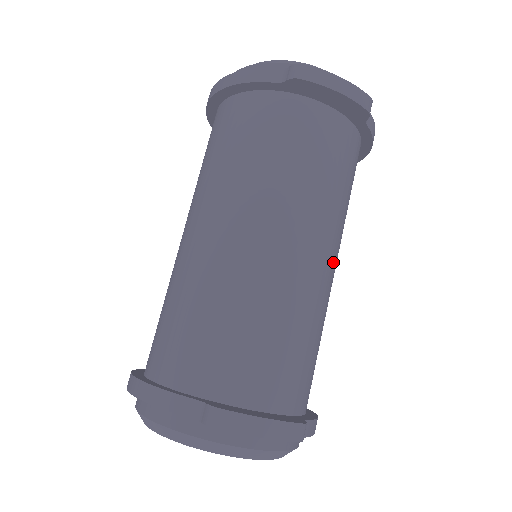
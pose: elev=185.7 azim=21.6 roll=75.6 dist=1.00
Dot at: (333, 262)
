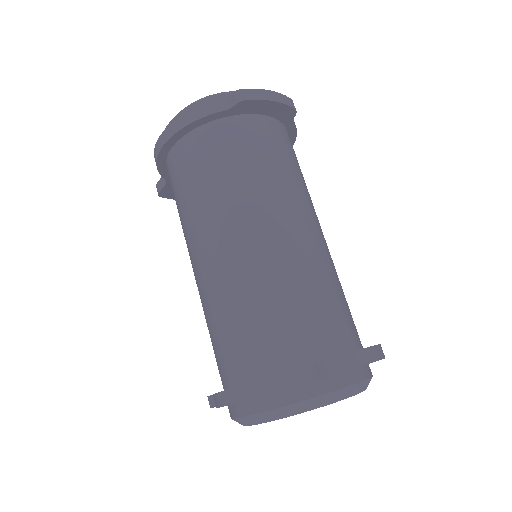
Dot at: occluded
